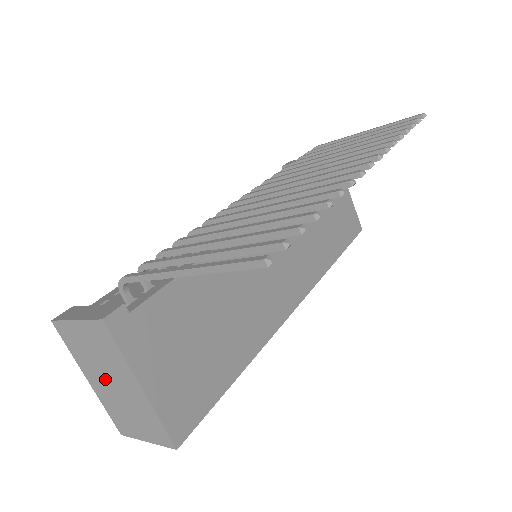
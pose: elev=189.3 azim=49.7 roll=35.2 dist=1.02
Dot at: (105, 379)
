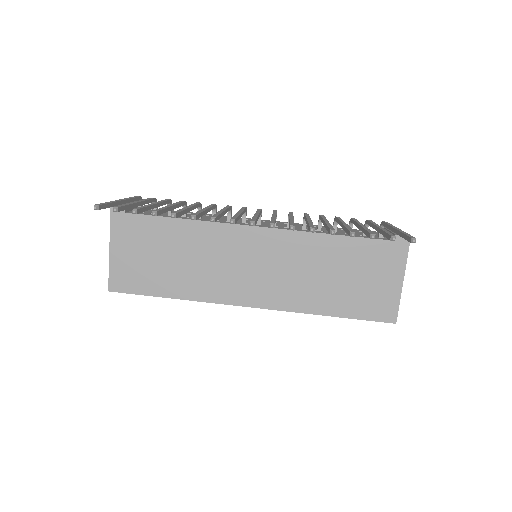
Dot at: occluded
